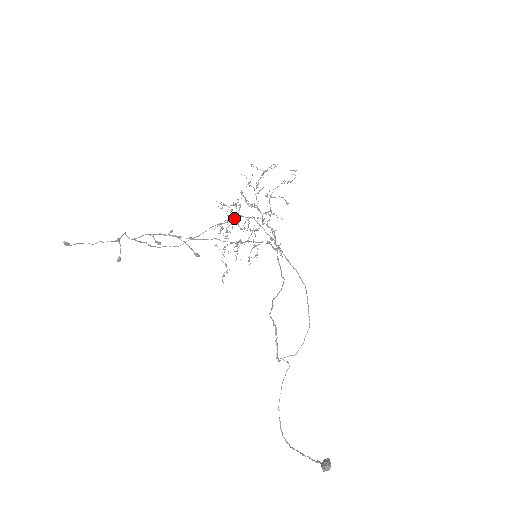
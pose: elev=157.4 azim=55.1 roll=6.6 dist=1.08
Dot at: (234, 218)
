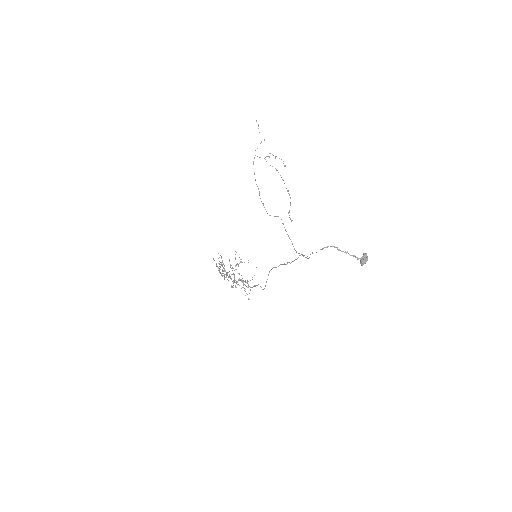
Dot at: occluded
